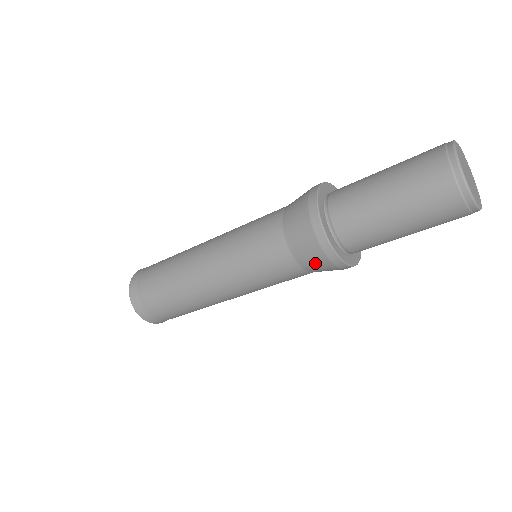
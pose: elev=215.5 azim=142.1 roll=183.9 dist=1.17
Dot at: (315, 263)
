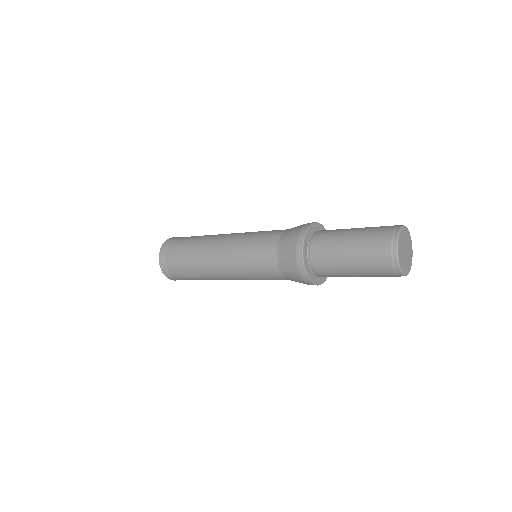
Dot at: (291, 274)
